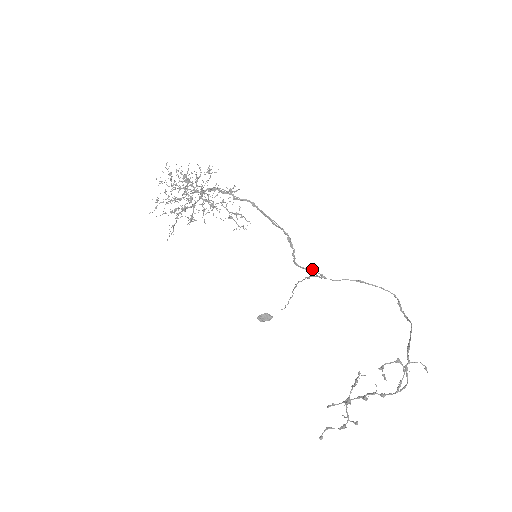
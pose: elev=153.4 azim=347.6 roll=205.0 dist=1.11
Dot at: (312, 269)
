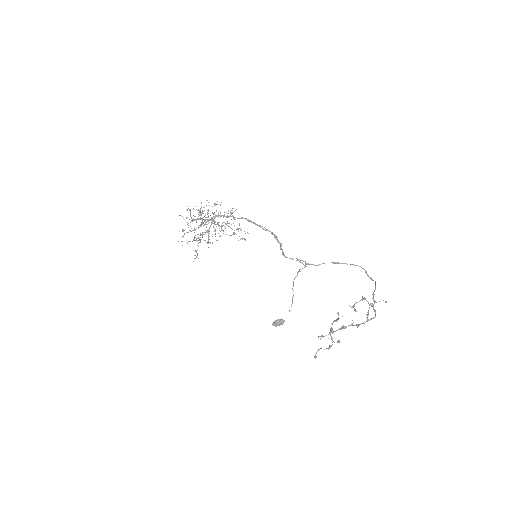
Dot at: (297, 258)
